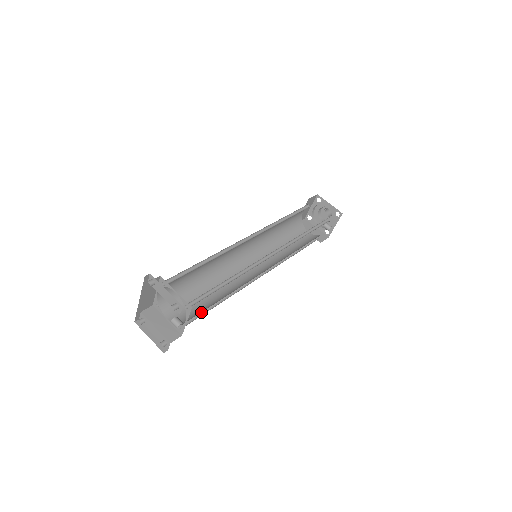
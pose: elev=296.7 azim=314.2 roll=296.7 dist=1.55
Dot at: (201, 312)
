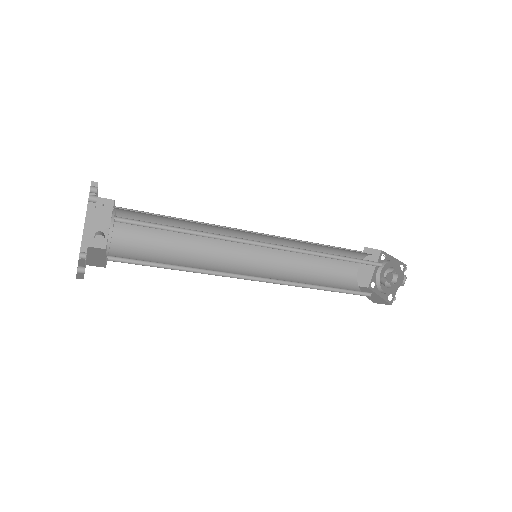
Dot at: (147, 264)
